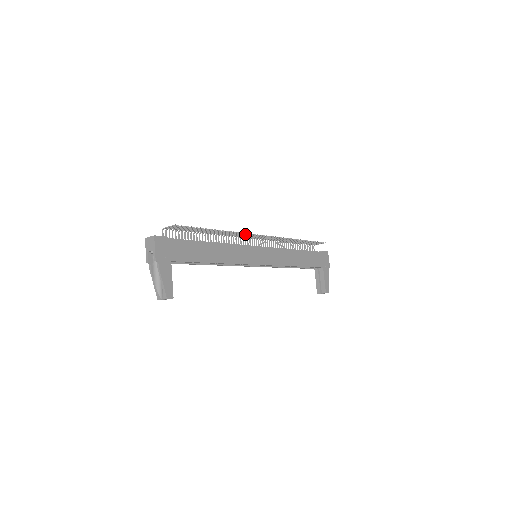
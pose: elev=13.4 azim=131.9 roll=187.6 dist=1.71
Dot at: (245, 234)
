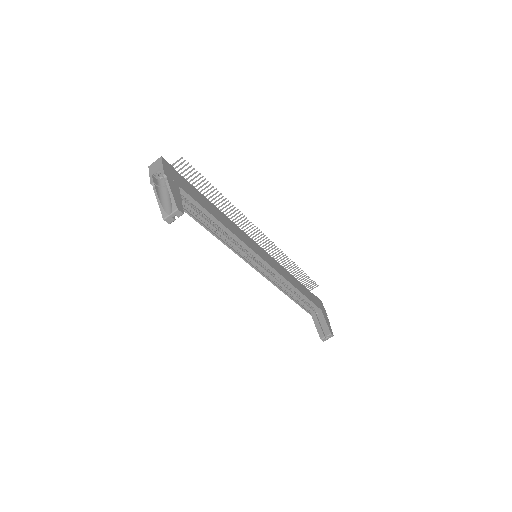
Dot at: (245, 222)
